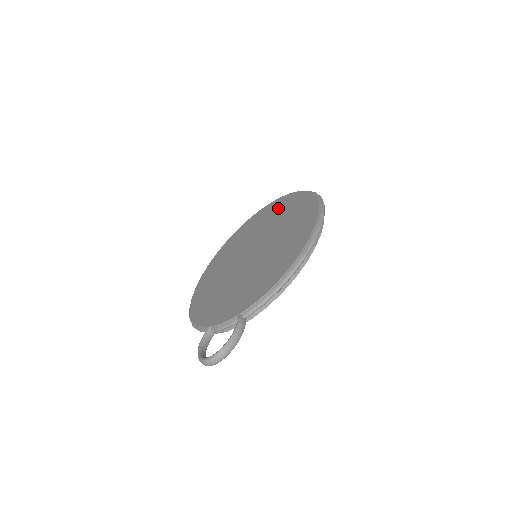
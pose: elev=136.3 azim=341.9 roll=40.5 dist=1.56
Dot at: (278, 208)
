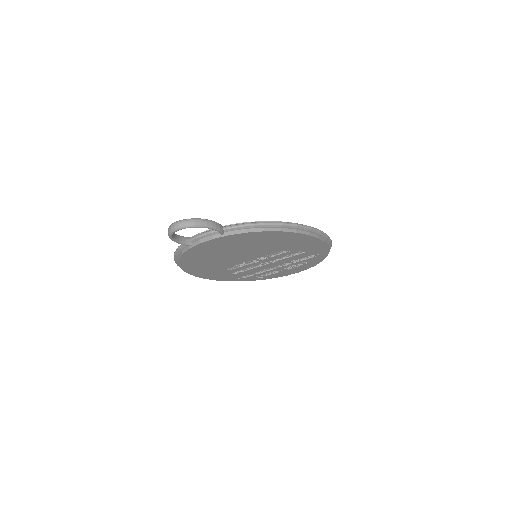
Dot at: occluded
